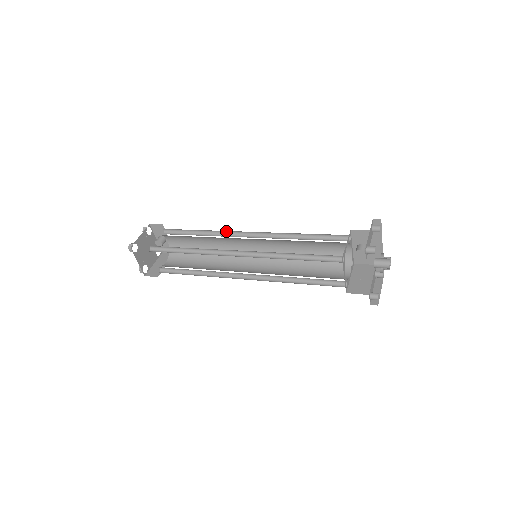
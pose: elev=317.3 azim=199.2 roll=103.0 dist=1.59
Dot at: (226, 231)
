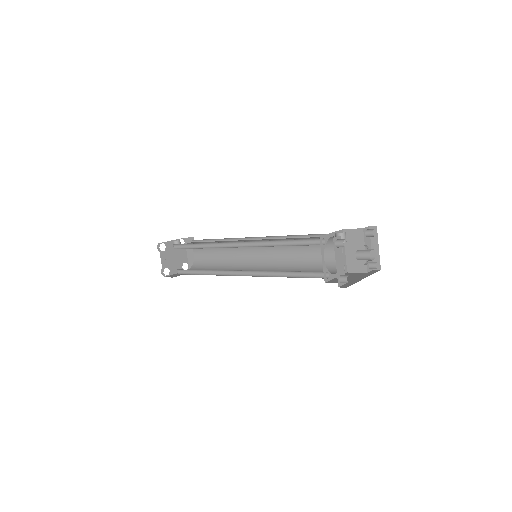
Dot at: (218, 243)
